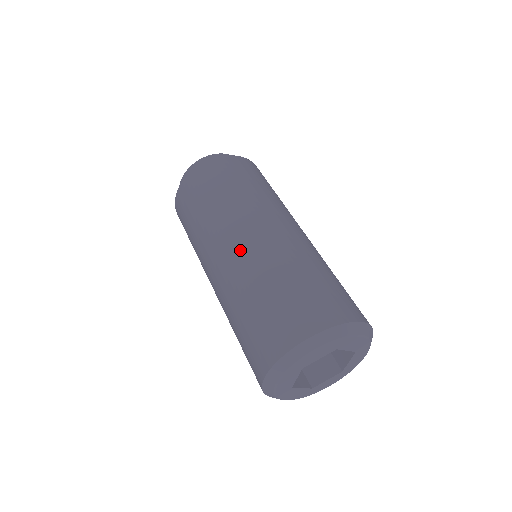
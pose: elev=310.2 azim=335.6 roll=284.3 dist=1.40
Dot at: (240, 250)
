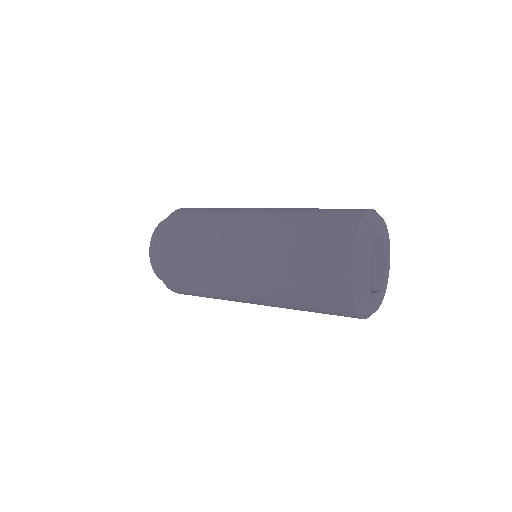
Dot at: (271, 209)
